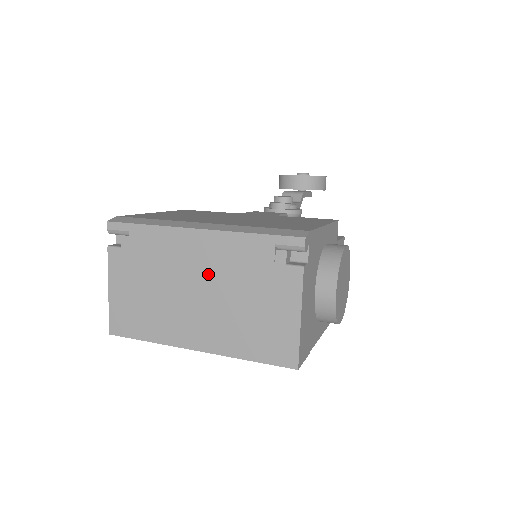
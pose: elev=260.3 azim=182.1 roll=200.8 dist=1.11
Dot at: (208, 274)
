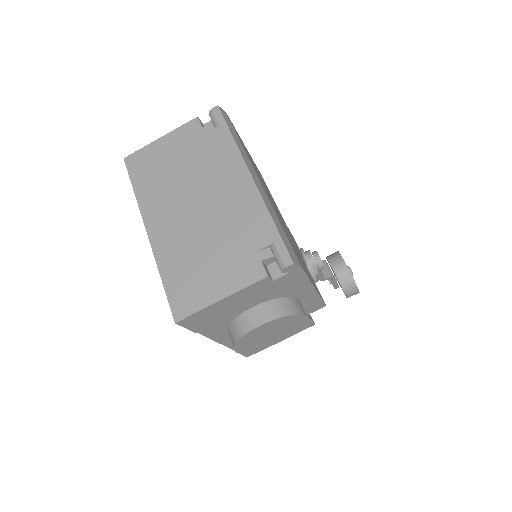
Dot at: (218, 205)
